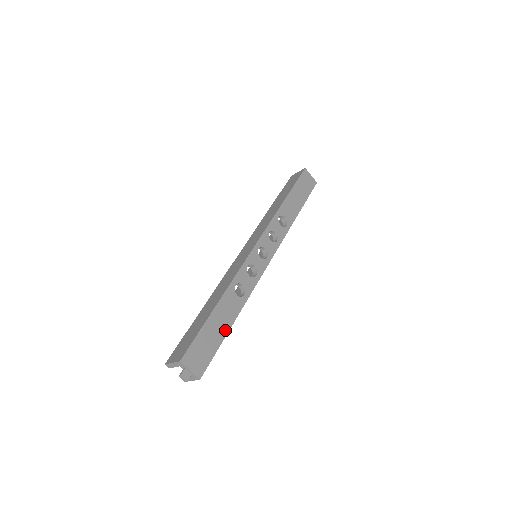
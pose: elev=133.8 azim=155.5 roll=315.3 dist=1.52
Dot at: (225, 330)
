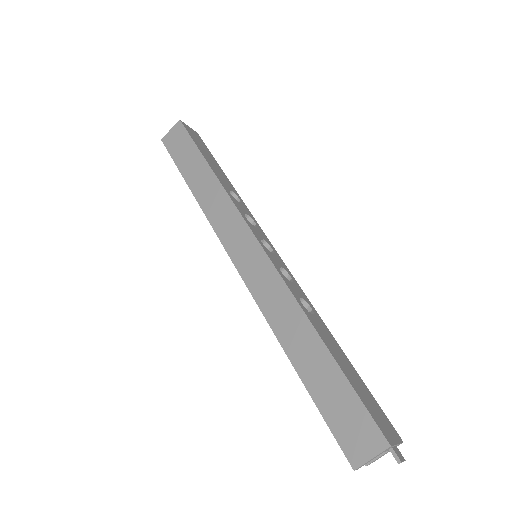
Dot at: (349, 364)
